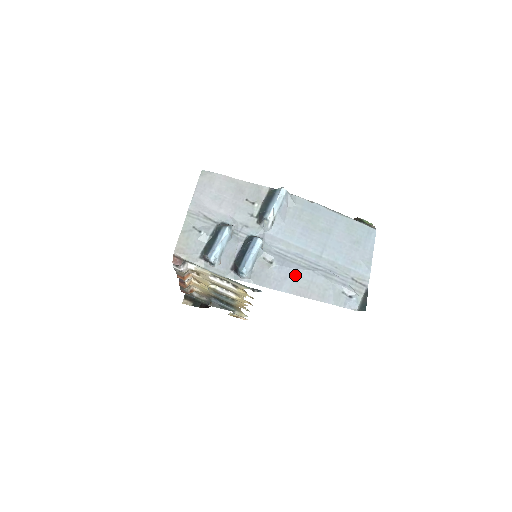
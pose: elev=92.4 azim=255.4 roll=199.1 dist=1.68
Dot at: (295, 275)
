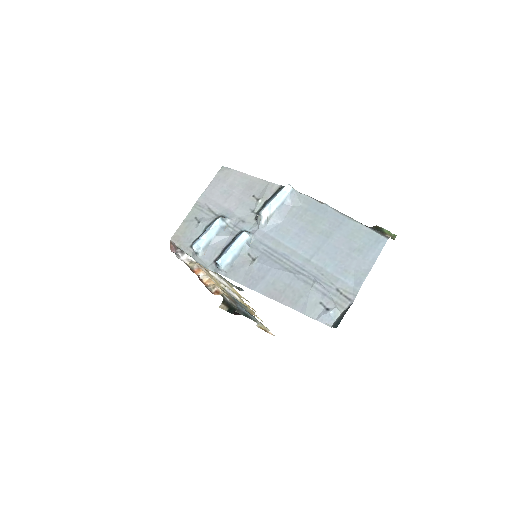
Dot at: (274, 276)
